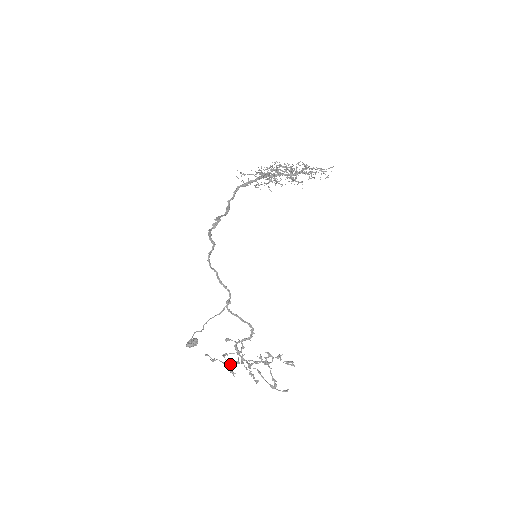
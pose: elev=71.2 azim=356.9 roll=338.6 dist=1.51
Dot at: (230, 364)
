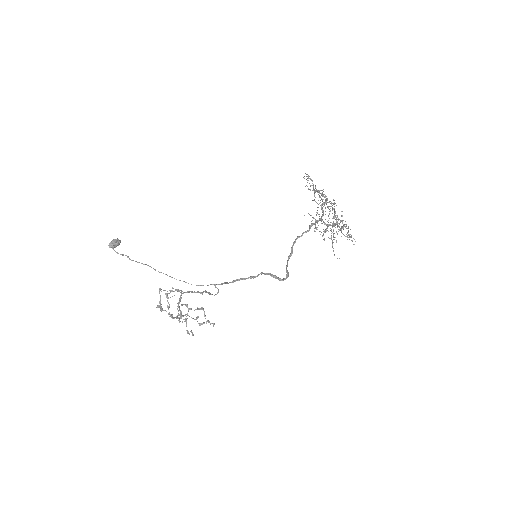
Dot at: occluded
